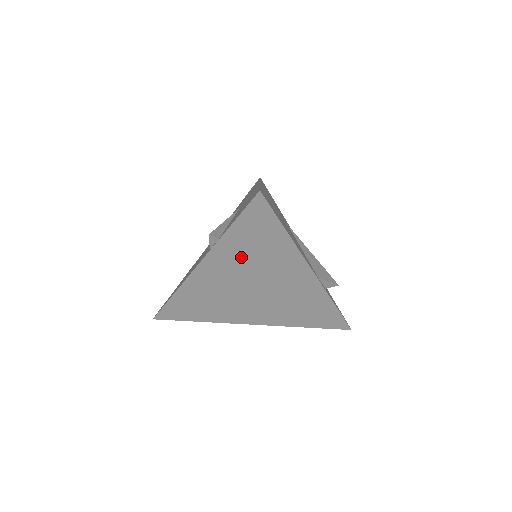
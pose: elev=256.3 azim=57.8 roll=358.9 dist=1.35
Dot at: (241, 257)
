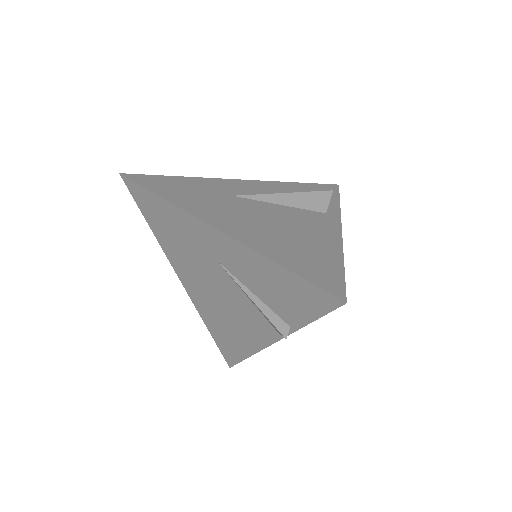
Dot at: occluded
